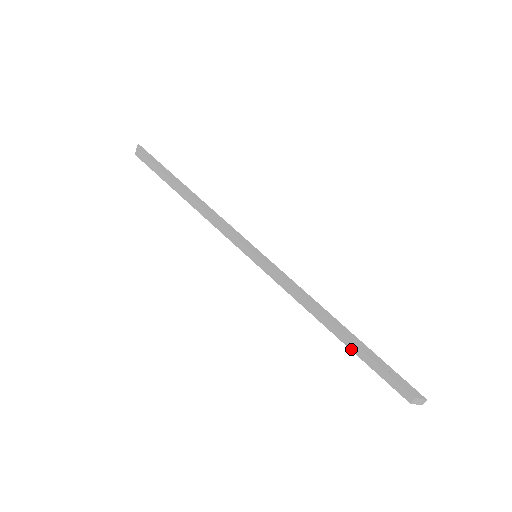
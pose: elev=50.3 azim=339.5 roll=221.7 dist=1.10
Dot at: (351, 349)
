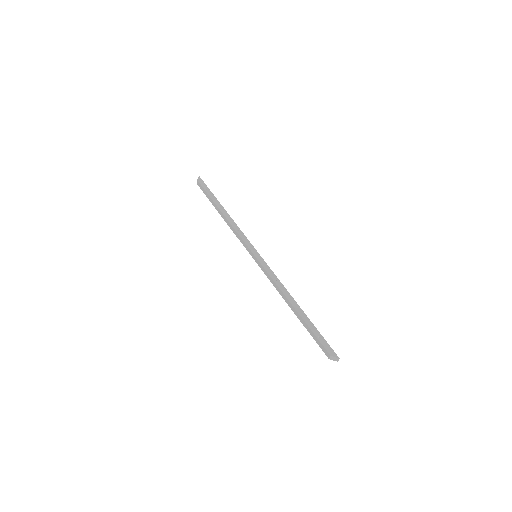
Dot at: (301, 321)
